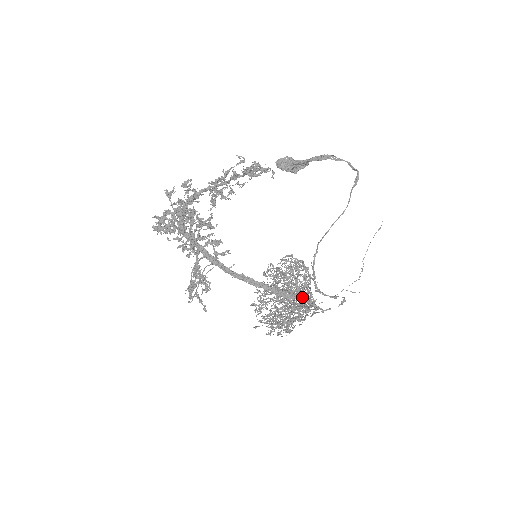
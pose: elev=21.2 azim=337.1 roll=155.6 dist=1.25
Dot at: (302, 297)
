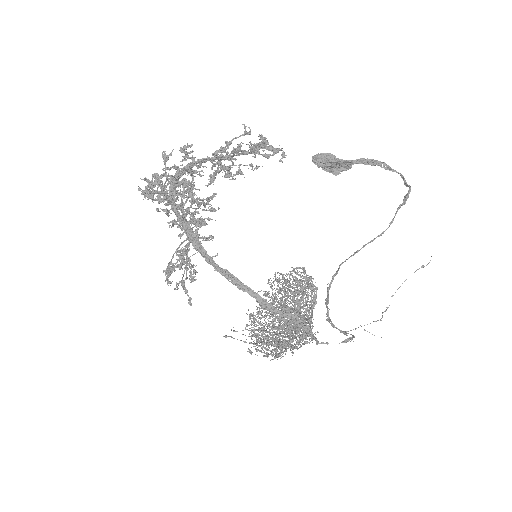
Dot at: (296, 319)
